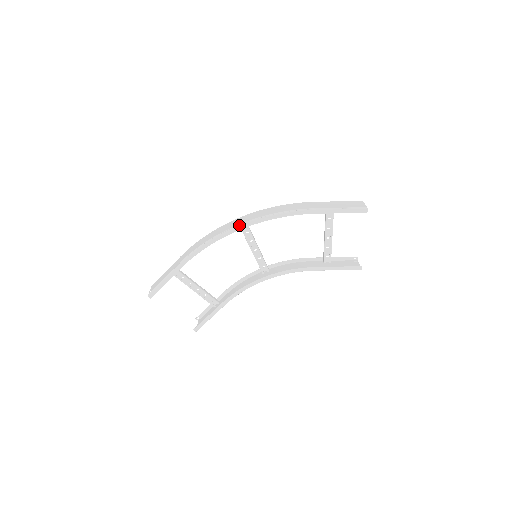
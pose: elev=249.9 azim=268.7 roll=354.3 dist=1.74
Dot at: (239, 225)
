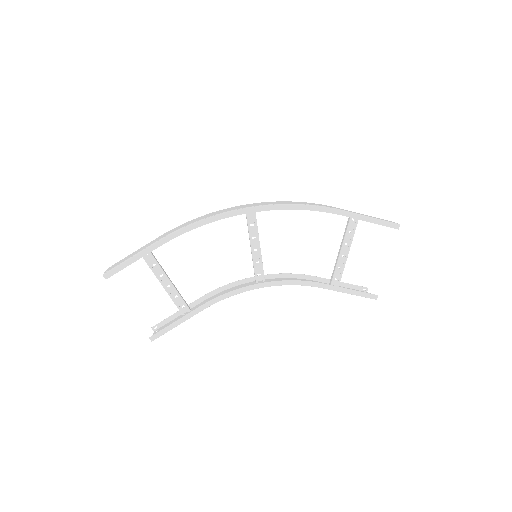
Dot at: (251, 206)
